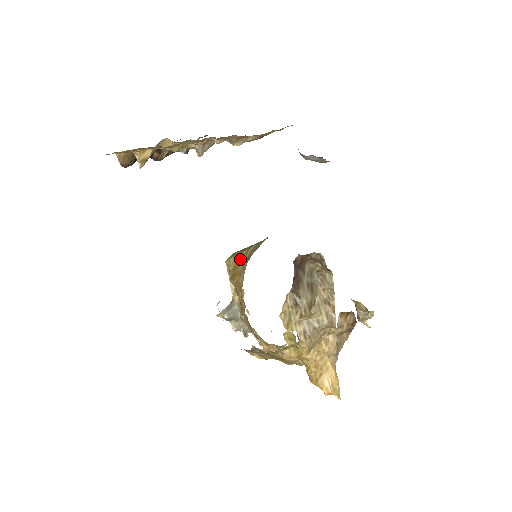
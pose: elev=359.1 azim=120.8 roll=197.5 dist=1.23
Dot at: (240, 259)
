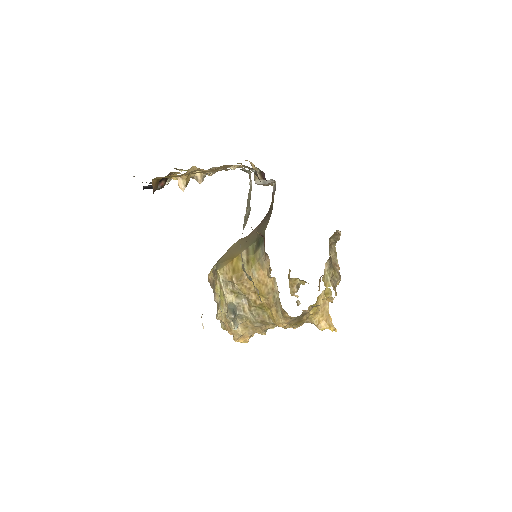
Dot at: (236, 264)
